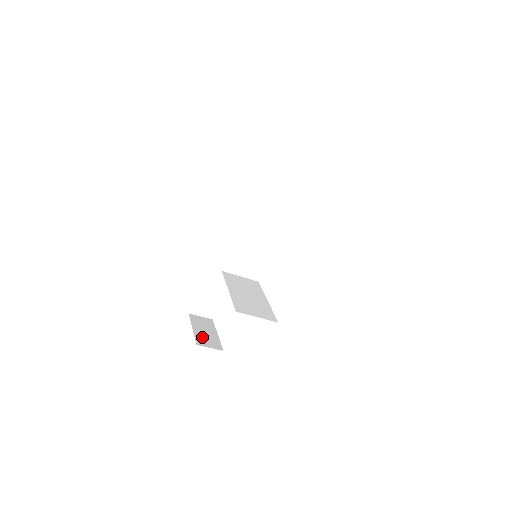
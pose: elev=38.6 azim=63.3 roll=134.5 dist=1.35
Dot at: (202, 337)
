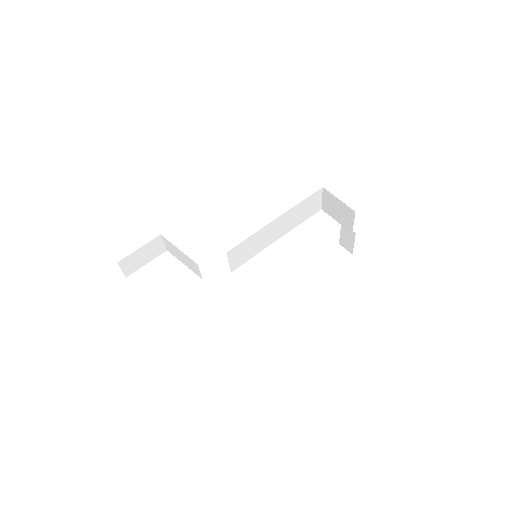
Dot at: occluded
